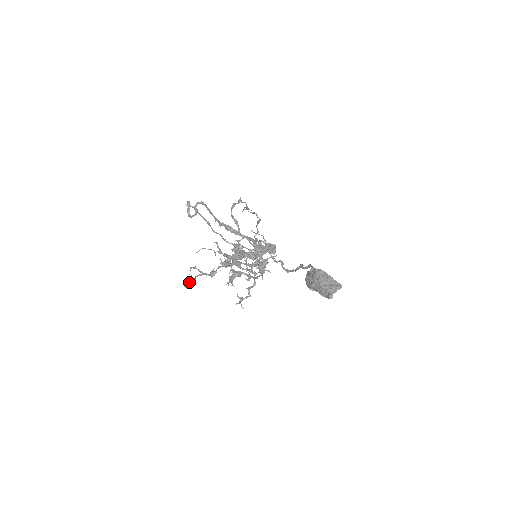
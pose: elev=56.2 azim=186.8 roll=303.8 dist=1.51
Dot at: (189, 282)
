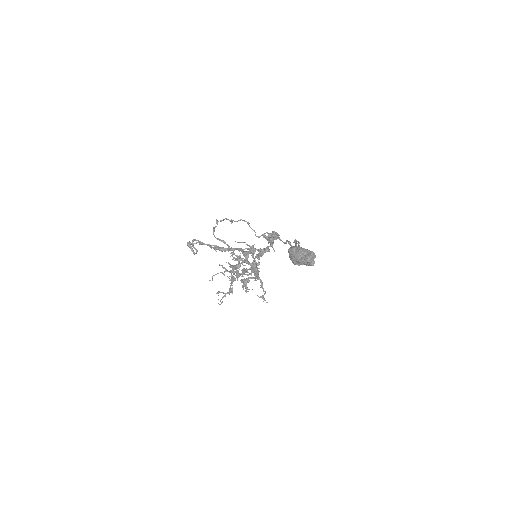
Dot at: occluded
